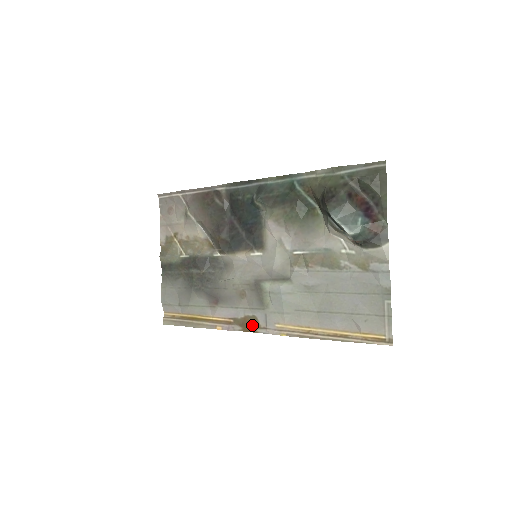
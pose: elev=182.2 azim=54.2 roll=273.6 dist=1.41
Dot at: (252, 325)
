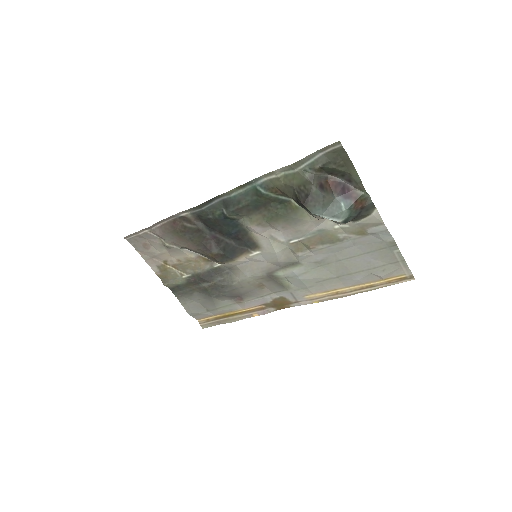
Dot at: (283, 304)
